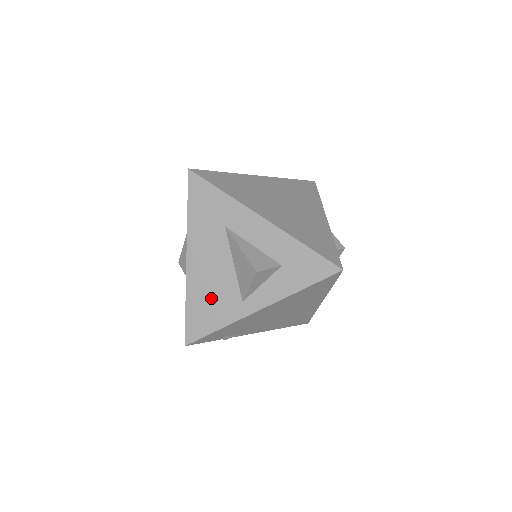
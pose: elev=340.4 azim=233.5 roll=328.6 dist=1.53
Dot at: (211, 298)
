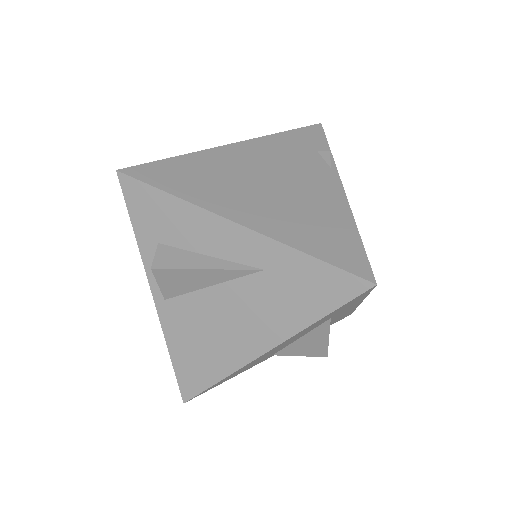
Dot at: occluded
